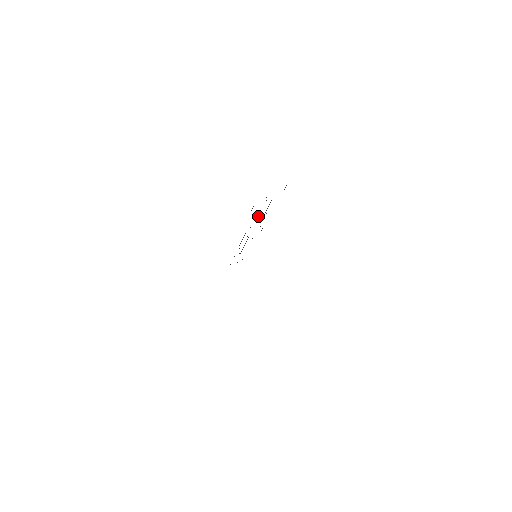
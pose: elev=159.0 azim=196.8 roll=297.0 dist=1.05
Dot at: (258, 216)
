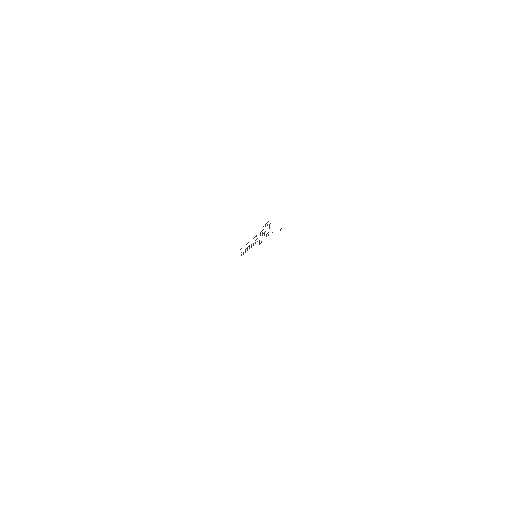
Dot at: (264, 232)
